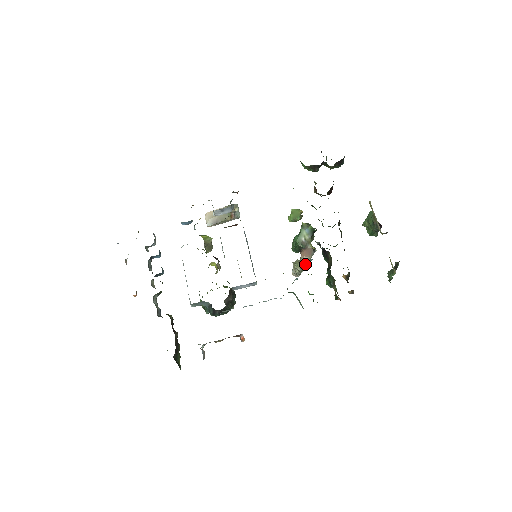
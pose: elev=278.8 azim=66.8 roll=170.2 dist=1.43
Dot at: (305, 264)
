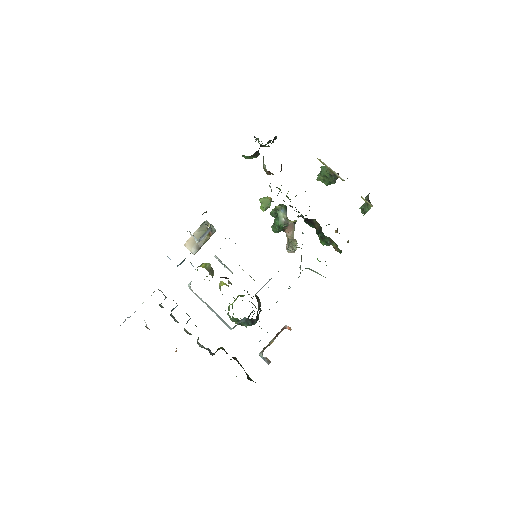
Dot at: (293, 238)
